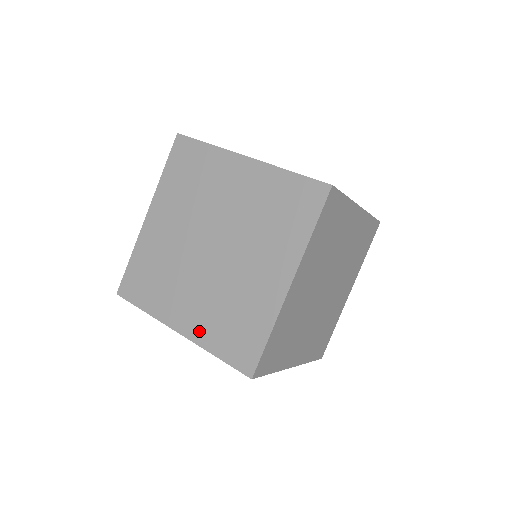
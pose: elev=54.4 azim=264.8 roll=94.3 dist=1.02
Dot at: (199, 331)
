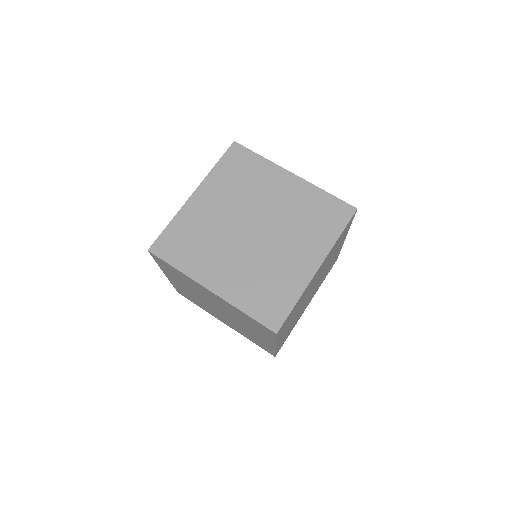
Dot at: (236, 330)
